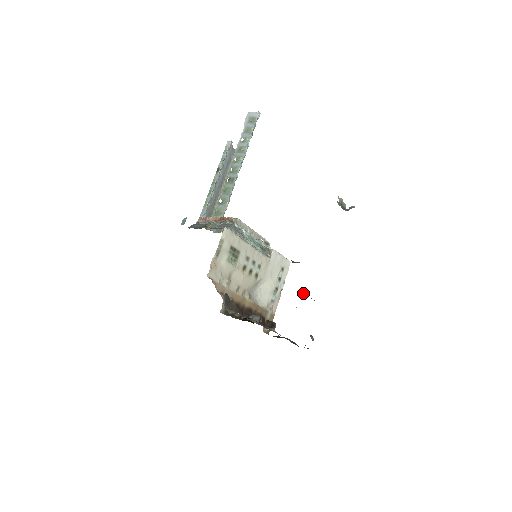
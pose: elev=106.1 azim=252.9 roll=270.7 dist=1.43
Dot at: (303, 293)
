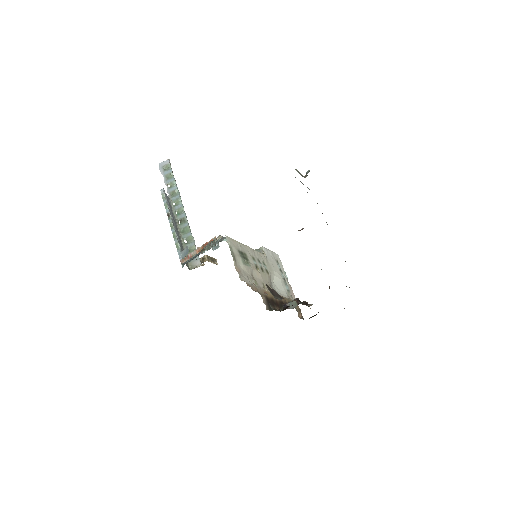
Dot at: occluded
